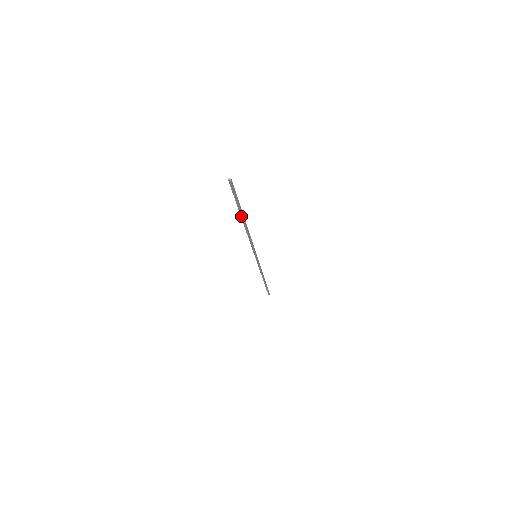
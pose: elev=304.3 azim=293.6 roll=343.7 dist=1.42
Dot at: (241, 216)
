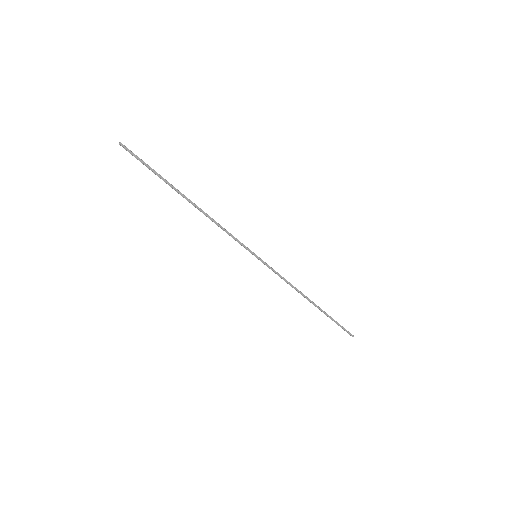
Dot at: (176, 191)
